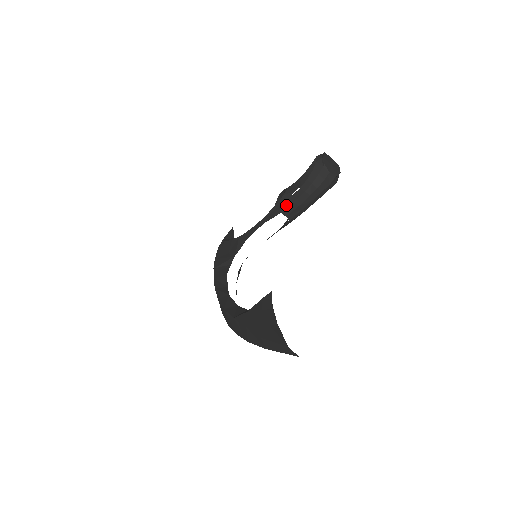
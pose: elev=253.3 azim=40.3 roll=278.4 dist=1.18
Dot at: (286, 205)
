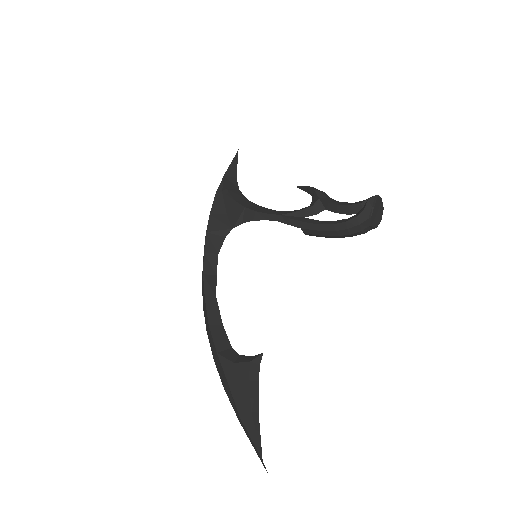
Dot at: (310, 227)
